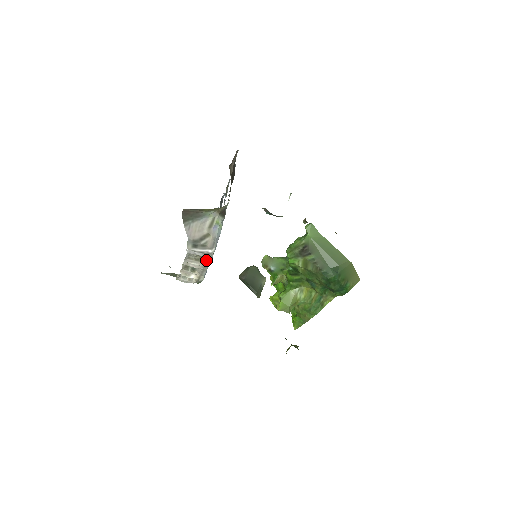
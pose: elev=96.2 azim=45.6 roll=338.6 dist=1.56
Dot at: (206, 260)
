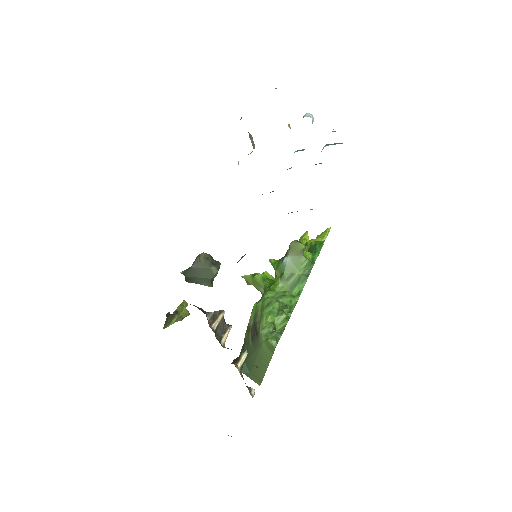
Dot at: occluded
